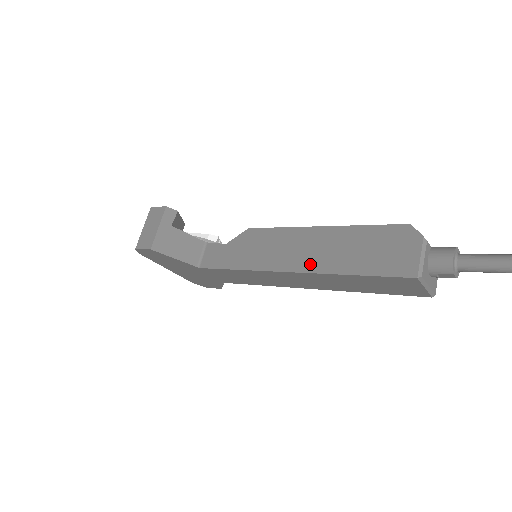
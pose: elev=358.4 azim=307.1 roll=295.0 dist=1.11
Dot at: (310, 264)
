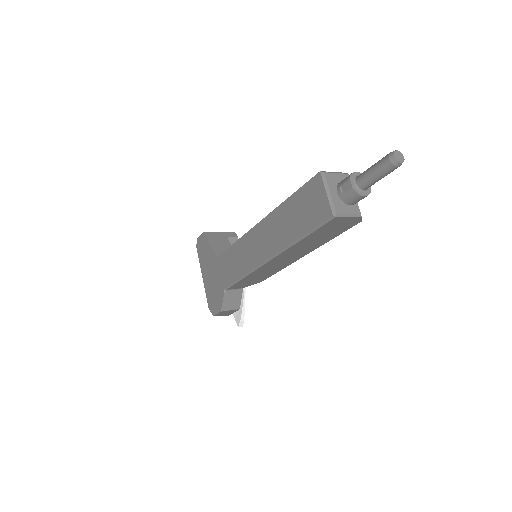
Dot at: occluded
